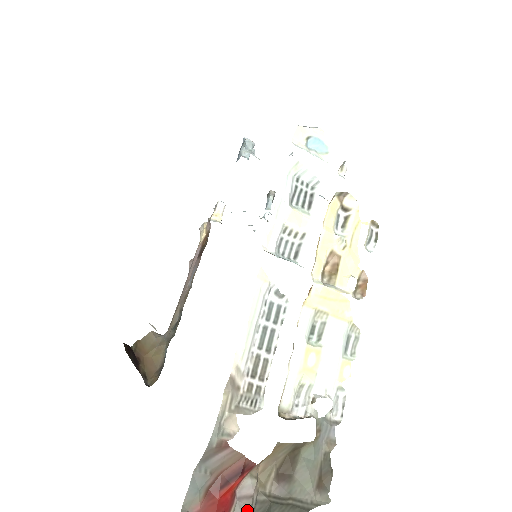
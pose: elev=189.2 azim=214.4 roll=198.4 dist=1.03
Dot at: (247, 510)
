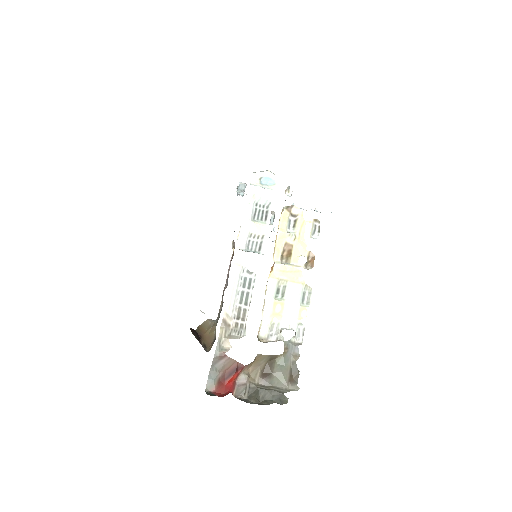
Dot at: (243, 391)
